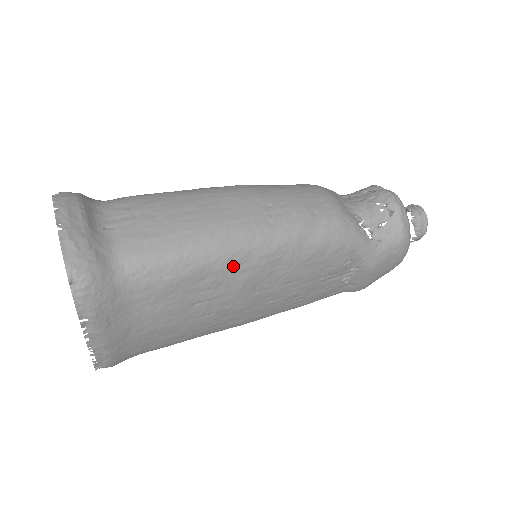
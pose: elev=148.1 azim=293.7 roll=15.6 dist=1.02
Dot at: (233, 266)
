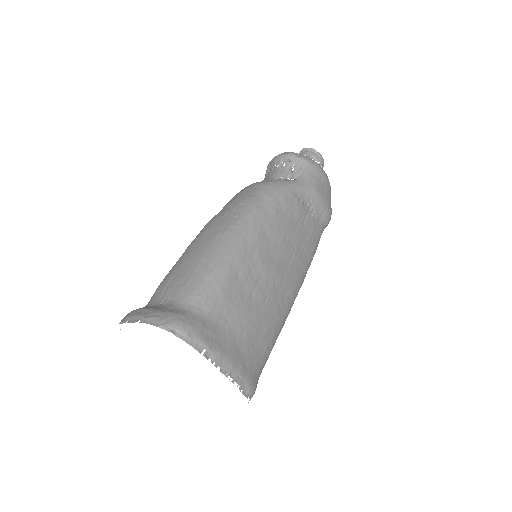
Dot at: (244, 253)
